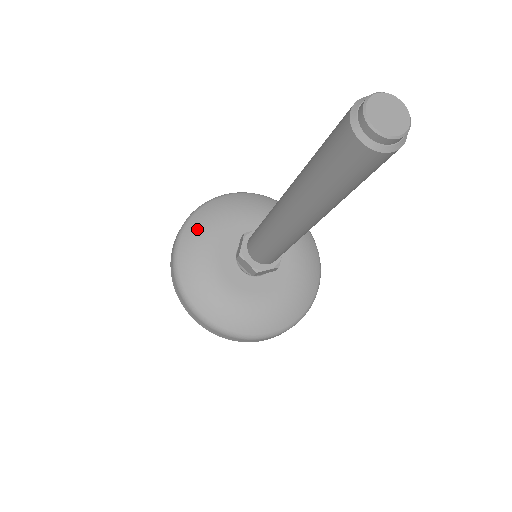
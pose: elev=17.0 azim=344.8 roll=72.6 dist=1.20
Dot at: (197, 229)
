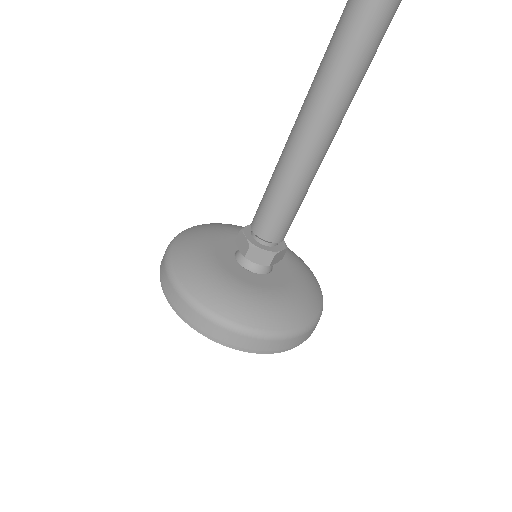
Dot at: (186, 253)
